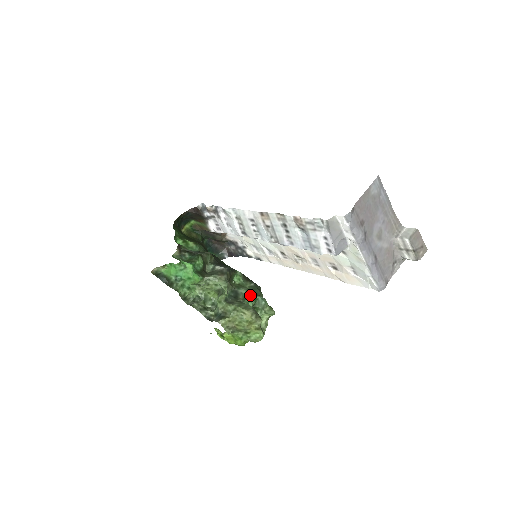
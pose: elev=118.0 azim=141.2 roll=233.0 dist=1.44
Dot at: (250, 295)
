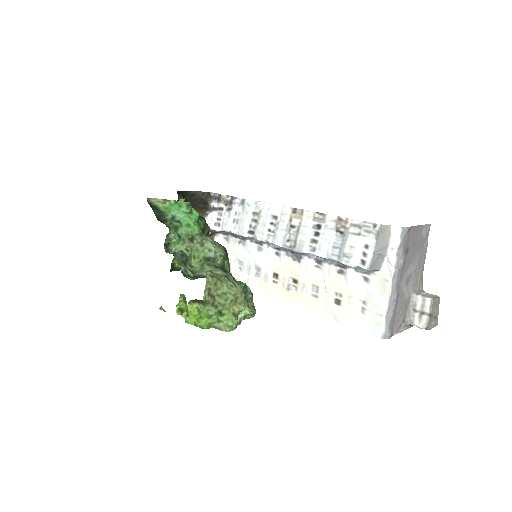
Dot at: occluded
